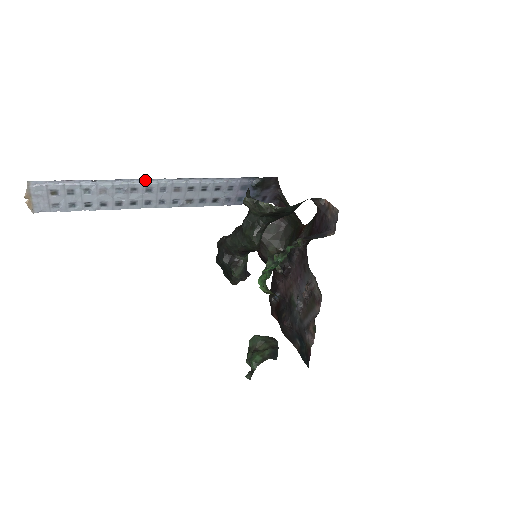
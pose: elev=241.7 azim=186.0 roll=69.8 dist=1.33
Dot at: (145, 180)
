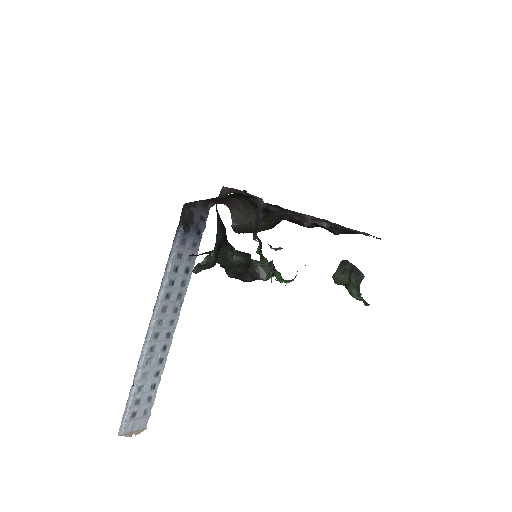
Dot at: (146, 339)
